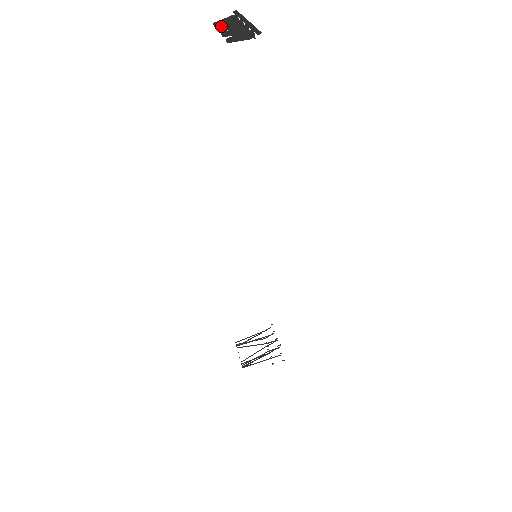
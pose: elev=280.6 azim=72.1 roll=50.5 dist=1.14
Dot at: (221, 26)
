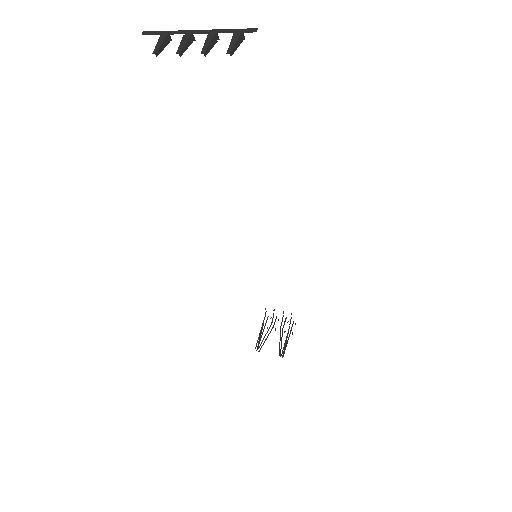
Dot at: (178, 50)
